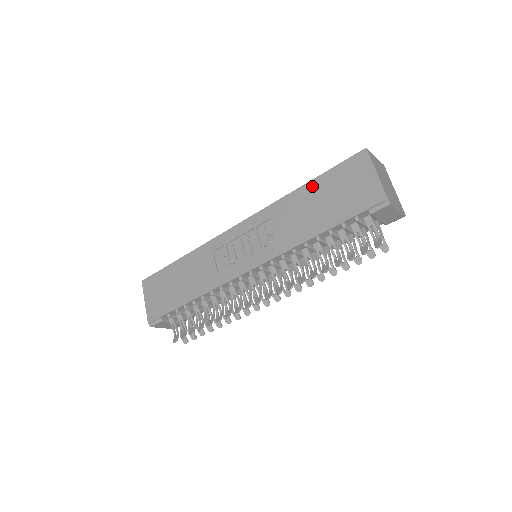
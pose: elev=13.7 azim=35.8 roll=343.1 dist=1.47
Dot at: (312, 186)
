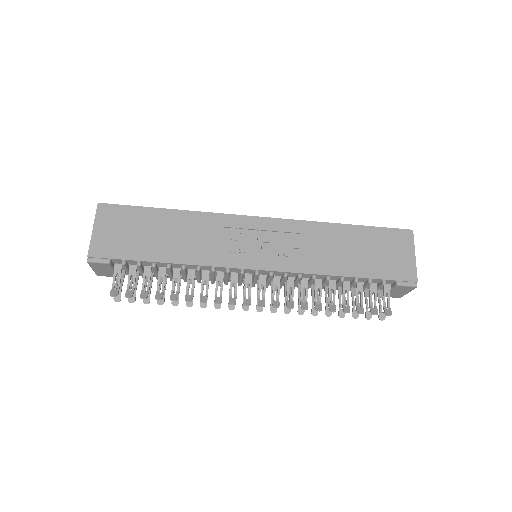
Dot at: (355, 230)
